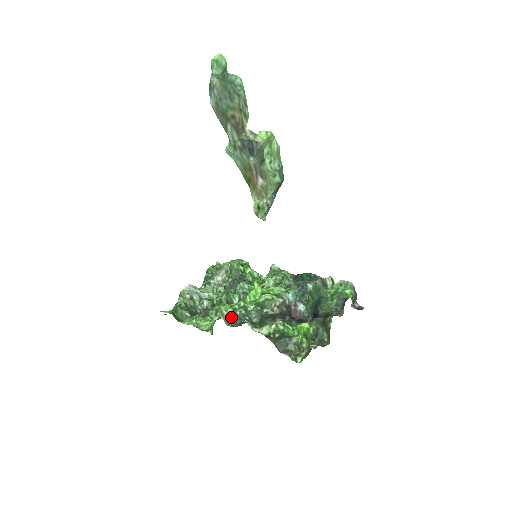
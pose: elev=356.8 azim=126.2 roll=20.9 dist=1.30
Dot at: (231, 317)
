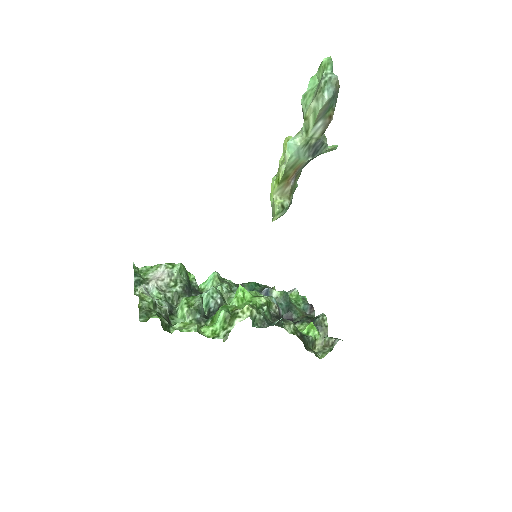
Dot at: (257, 317)
